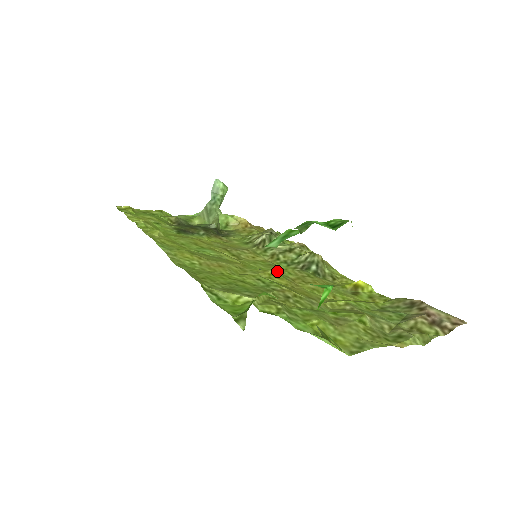
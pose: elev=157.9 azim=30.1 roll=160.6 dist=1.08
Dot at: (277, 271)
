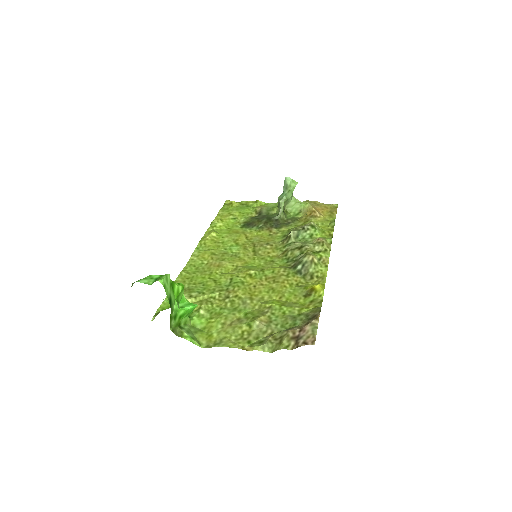
Dot at: (263, 270)
